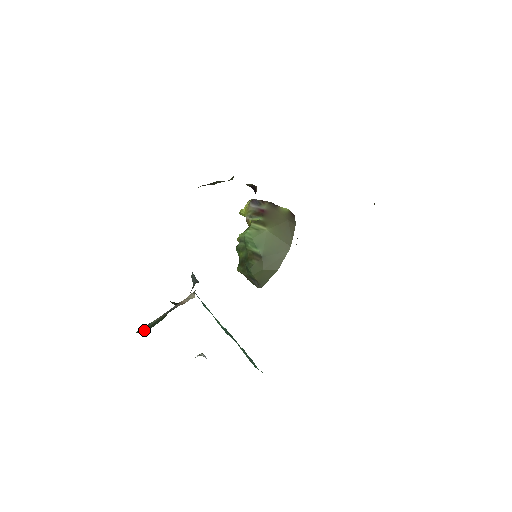
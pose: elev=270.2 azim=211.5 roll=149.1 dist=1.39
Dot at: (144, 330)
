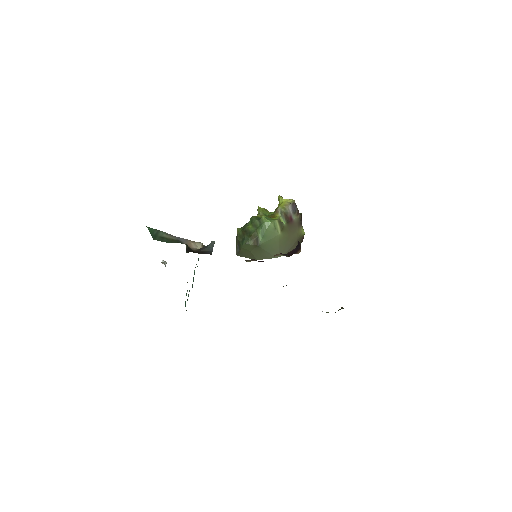
Dot at: (154, 234)
